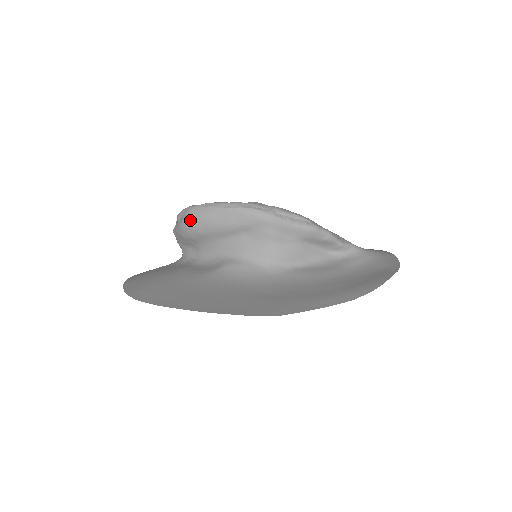
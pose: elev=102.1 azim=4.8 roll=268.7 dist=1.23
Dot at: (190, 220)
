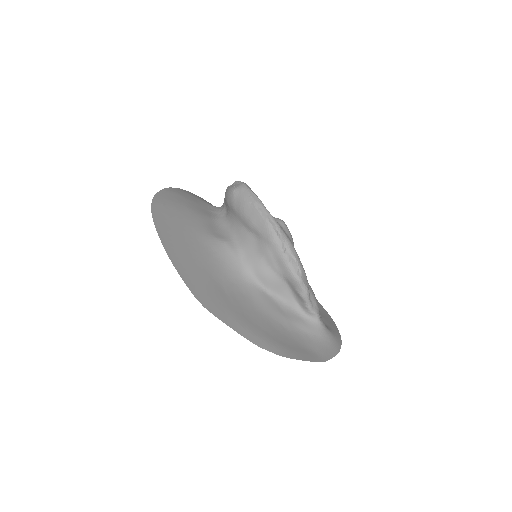
Dot at: (235, 193)
